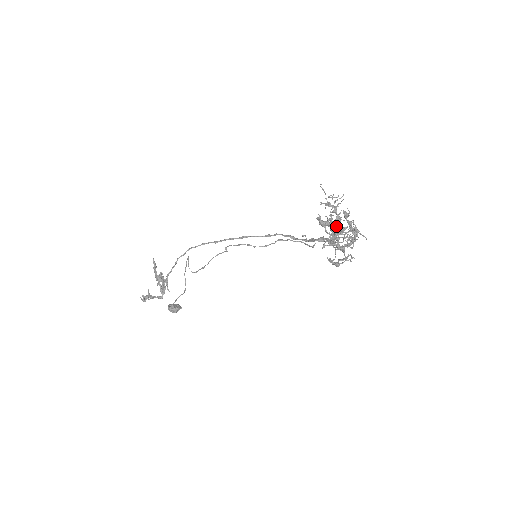
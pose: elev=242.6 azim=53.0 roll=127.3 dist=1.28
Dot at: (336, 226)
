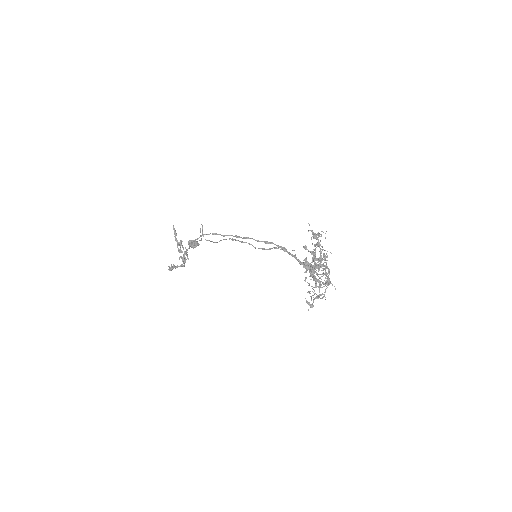
Dot at: (317, 260)
